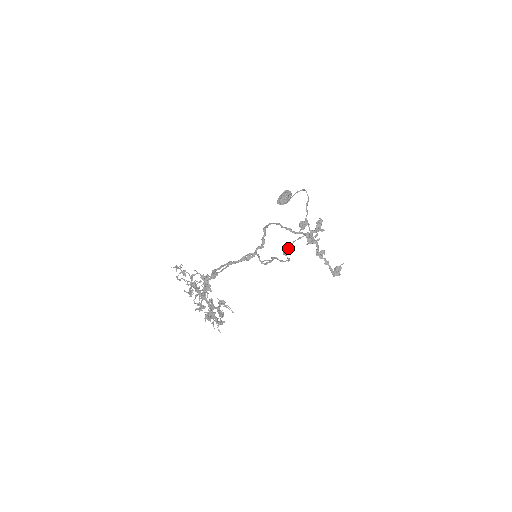
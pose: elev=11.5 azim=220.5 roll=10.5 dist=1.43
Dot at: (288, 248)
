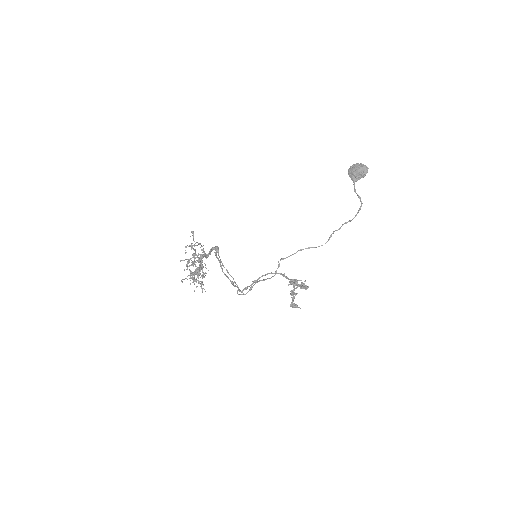
Dot at: (289, 256)
